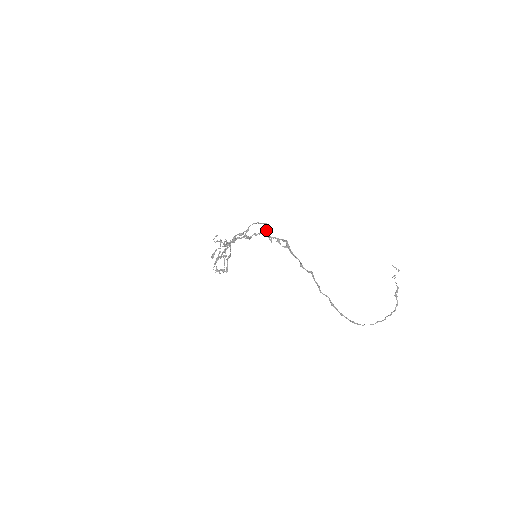
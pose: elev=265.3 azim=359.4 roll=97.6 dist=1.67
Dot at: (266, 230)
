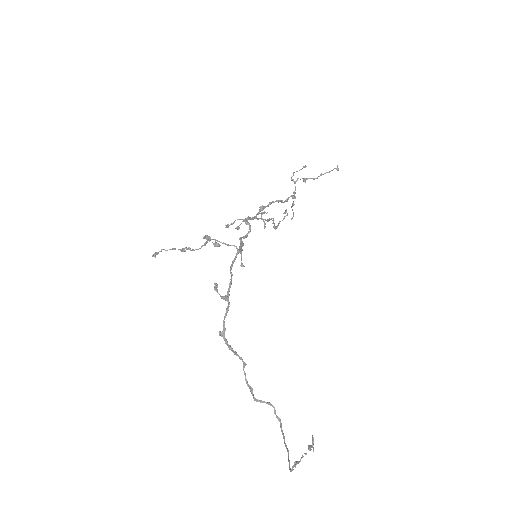
Dot at: (238, 251)
